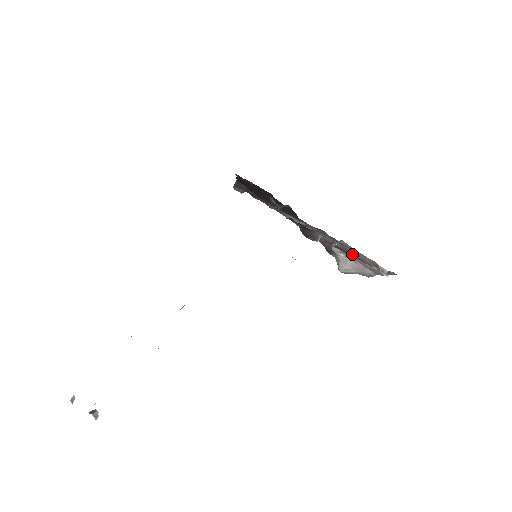
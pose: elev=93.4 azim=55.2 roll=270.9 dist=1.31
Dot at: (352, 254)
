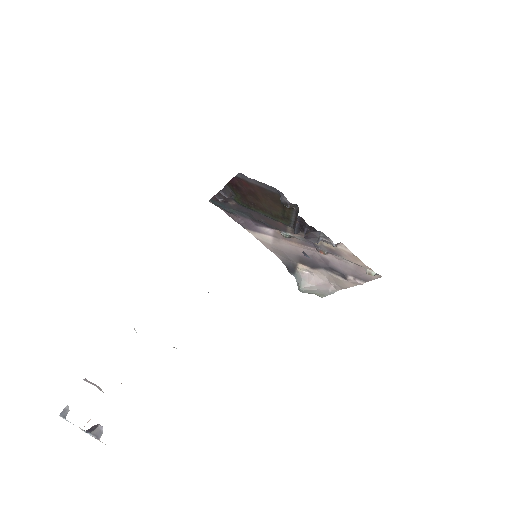
Dot at: (329, 265)
